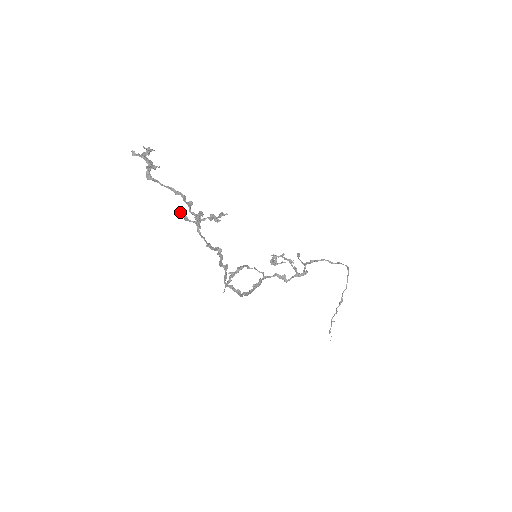
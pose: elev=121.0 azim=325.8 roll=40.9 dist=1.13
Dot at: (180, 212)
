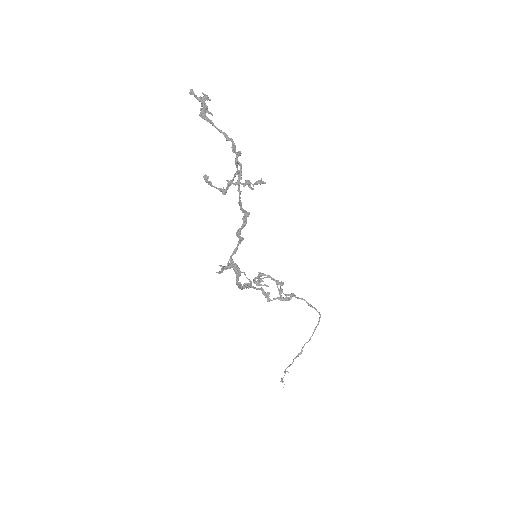
Dot at: (206, 175)
